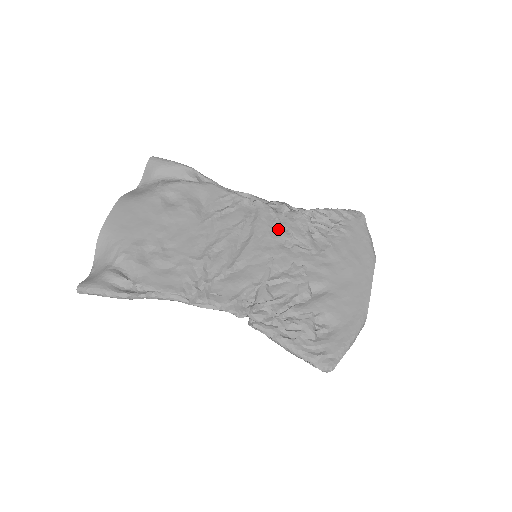
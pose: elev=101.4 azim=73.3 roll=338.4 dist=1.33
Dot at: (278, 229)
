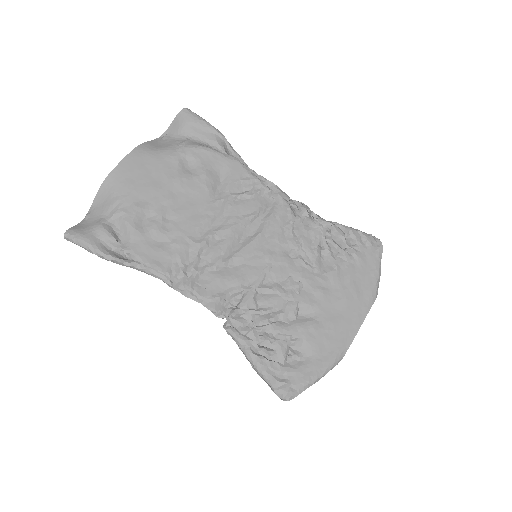
Dot at: (289, 234)
